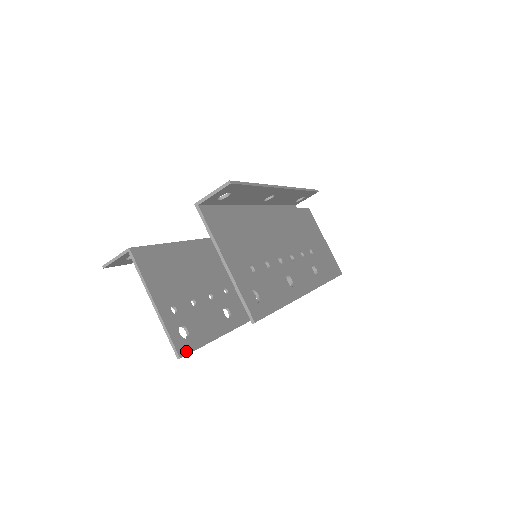
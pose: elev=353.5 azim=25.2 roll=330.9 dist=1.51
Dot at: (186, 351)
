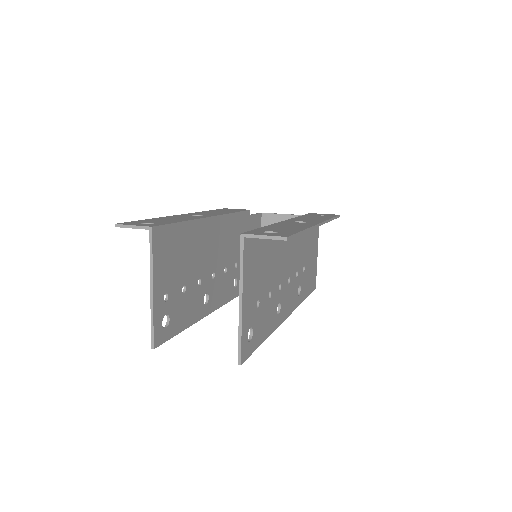
Dot at: (161, 341)
